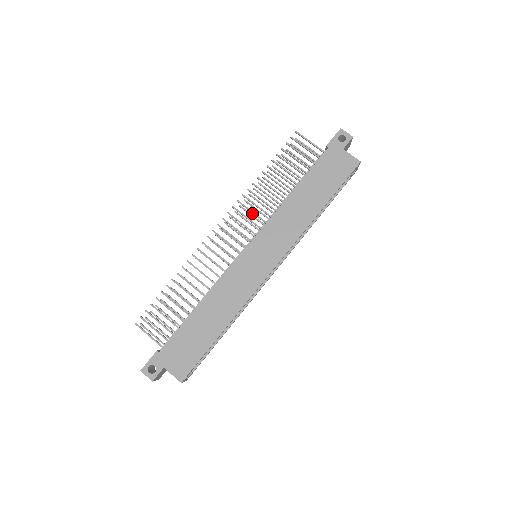
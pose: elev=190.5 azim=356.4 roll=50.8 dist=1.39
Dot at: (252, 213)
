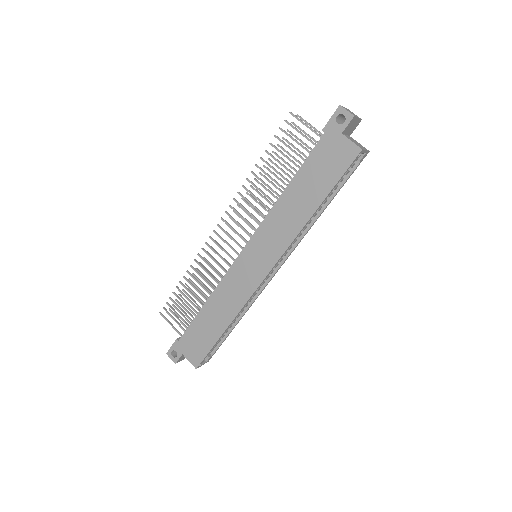
Dot at: (248, 212)
